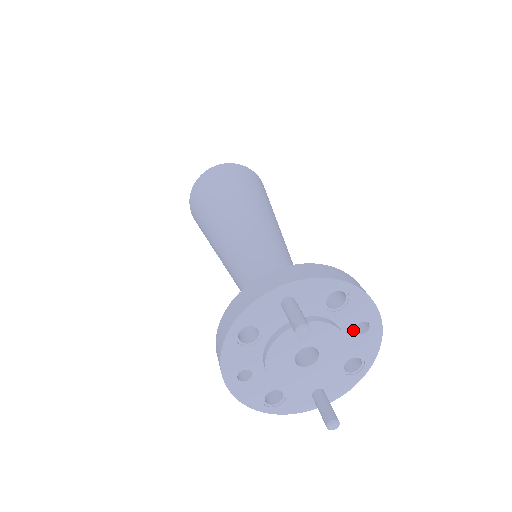
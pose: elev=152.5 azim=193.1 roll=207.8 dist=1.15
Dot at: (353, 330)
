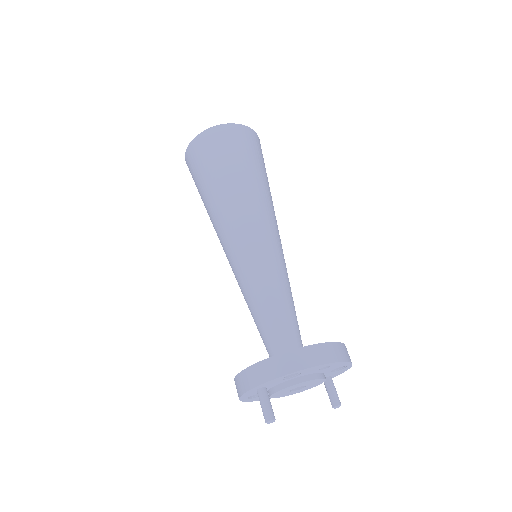
Dot at: (319, 370)
